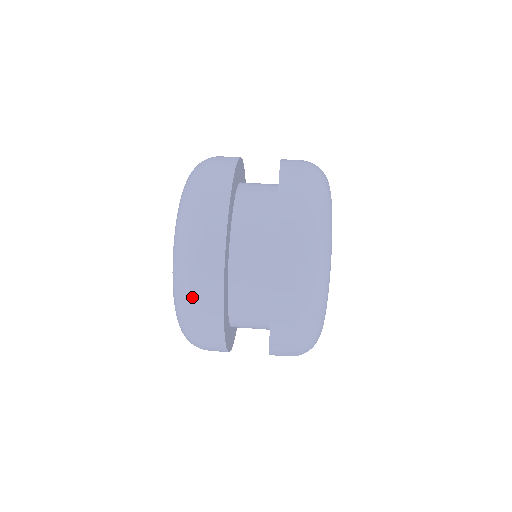
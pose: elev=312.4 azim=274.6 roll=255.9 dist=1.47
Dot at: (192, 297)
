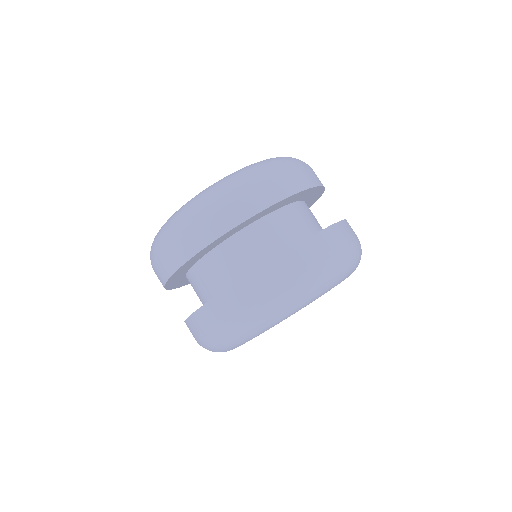
Dot at: (156, 253)
